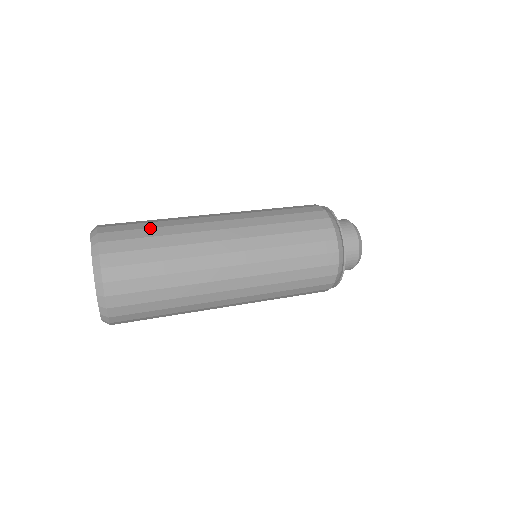
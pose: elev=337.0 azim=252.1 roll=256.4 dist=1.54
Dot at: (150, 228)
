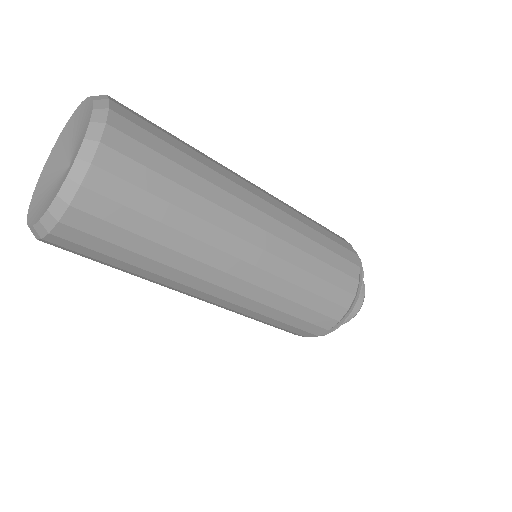
Dot at: (177, 140)
